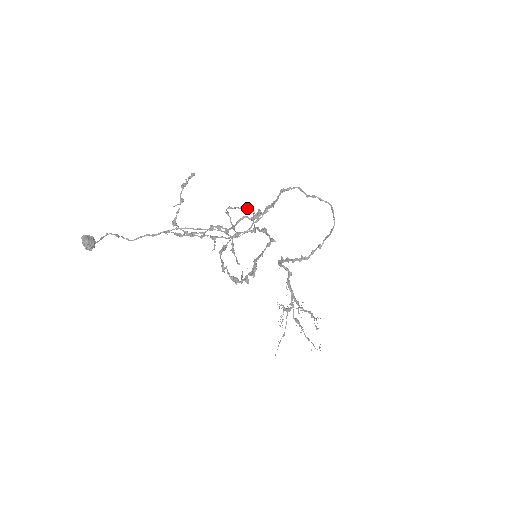
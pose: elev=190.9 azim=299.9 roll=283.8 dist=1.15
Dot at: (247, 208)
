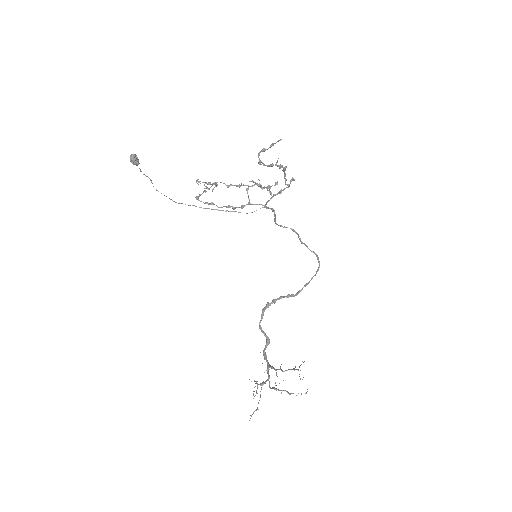
Dot at: occluded
